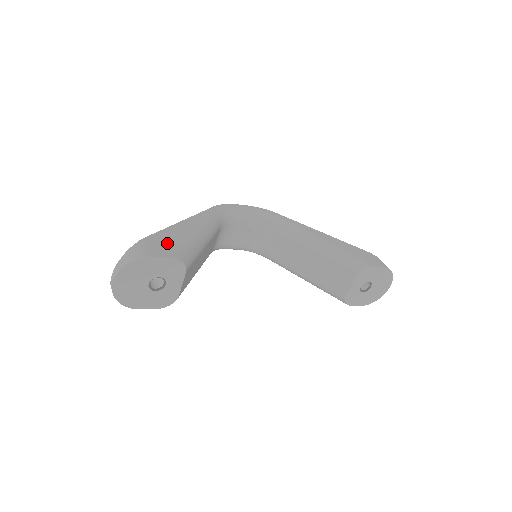
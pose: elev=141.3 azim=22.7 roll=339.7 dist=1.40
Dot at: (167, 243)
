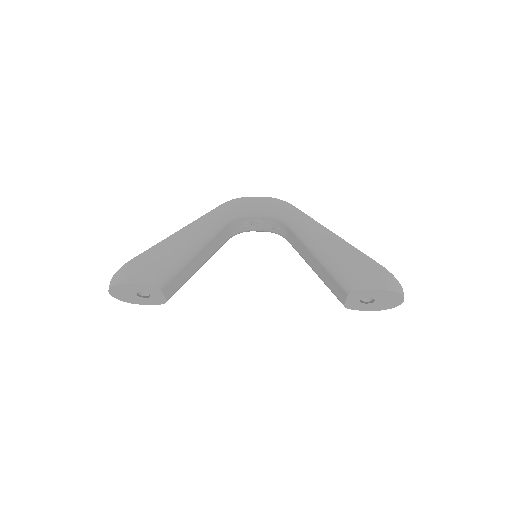
Dot at: (147, 266)
